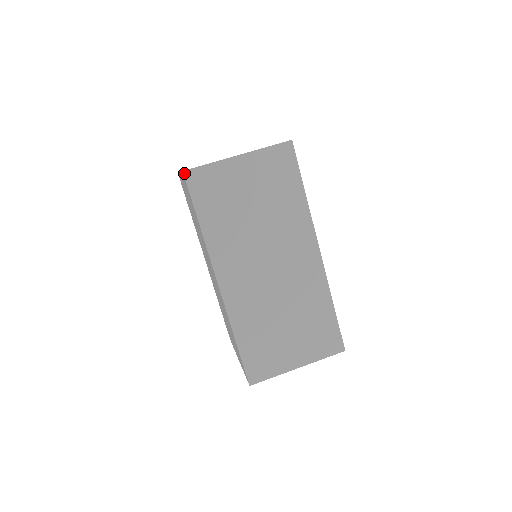
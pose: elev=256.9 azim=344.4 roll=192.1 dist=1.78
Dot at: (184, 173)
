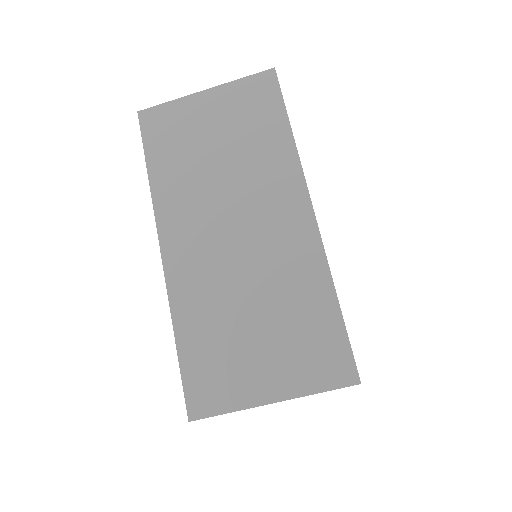
Dot at: (139, 114)
